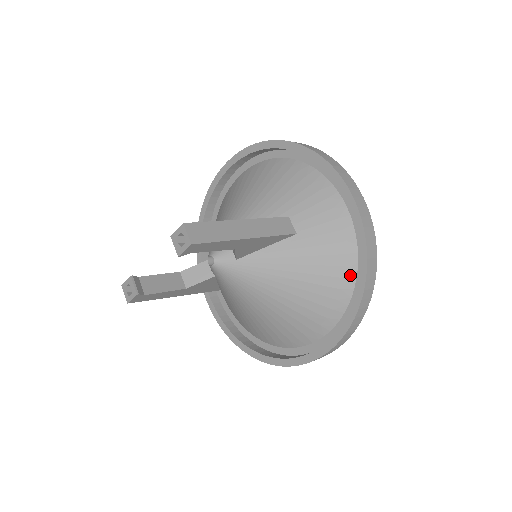
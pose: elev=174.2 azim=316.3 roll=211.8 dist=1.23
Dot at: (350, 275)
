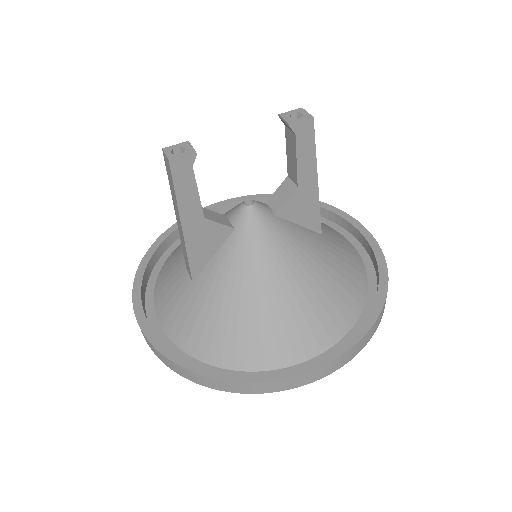
Dot at: (362, 290)
